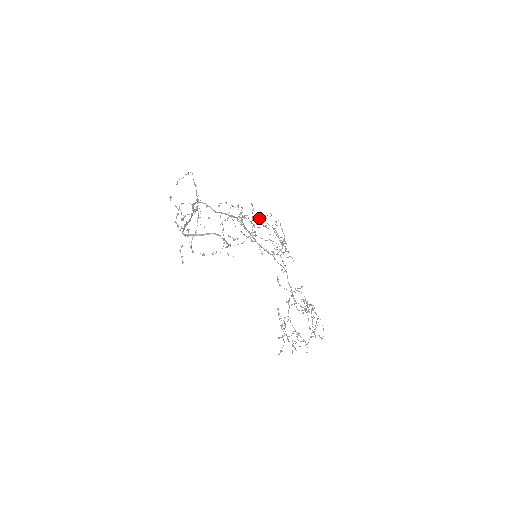
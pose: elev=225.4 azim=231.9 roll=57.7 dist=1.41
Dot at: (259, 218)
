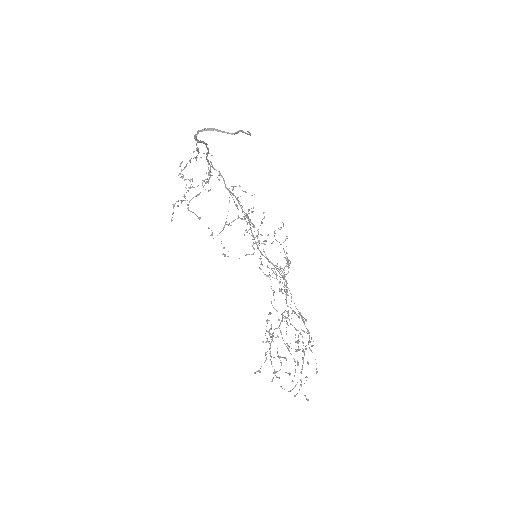
Dot at: occluded
